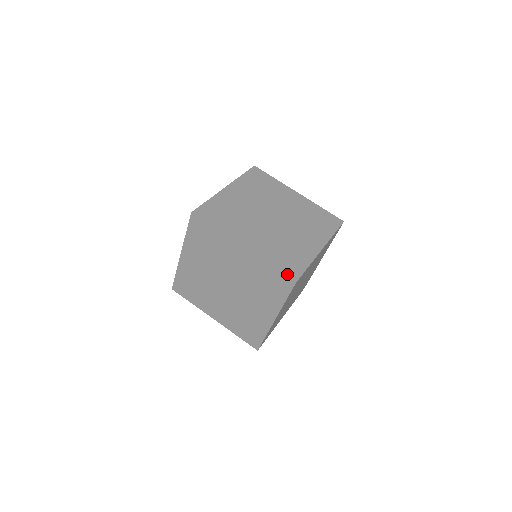
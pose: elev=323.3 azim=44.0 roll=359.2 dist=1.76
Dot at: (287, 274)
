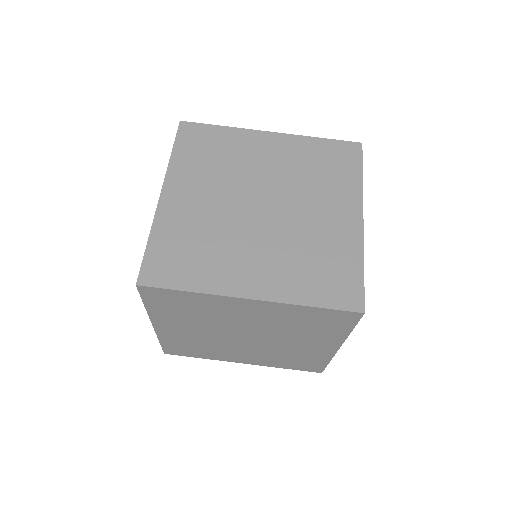
Dot at: occluded
